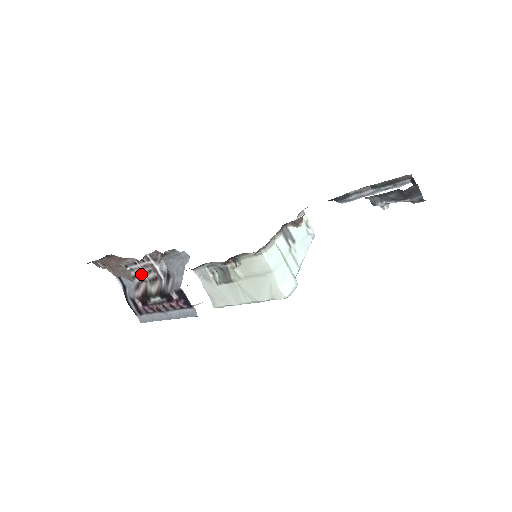
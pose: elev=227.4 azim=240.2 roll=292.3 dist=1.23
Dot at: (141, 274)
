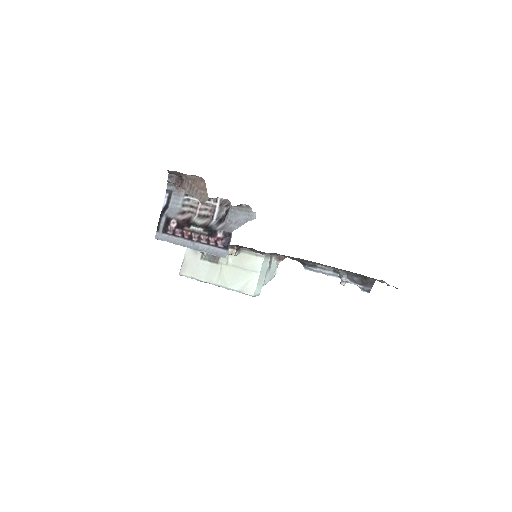
Dot at: (195, 207)
